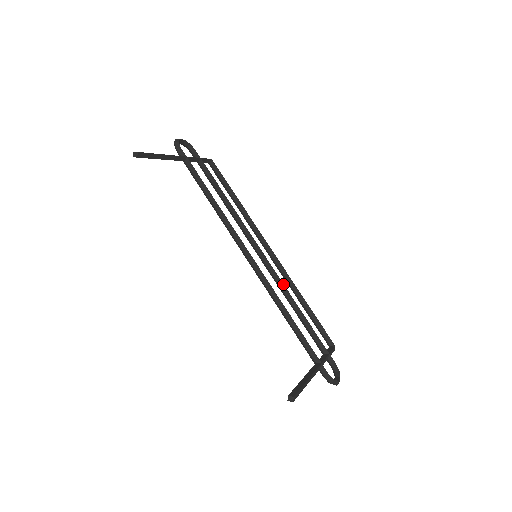
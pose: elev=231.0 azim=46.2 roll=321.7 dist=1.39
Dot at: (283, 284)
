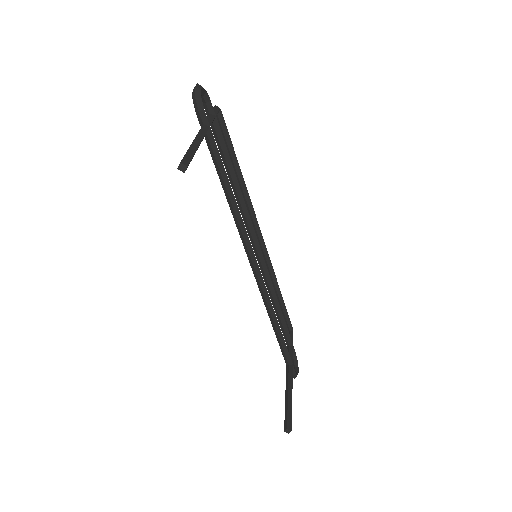
Dot at: occluded
